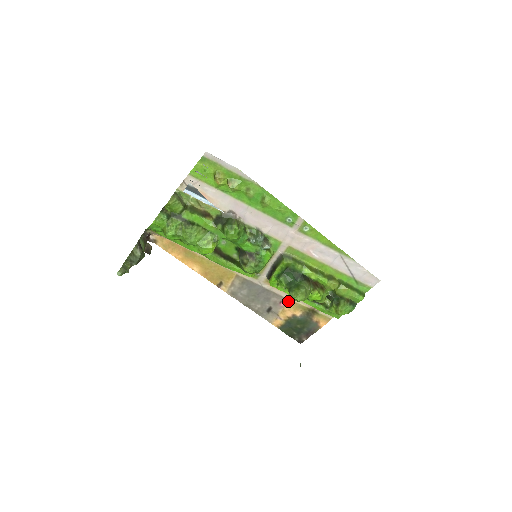
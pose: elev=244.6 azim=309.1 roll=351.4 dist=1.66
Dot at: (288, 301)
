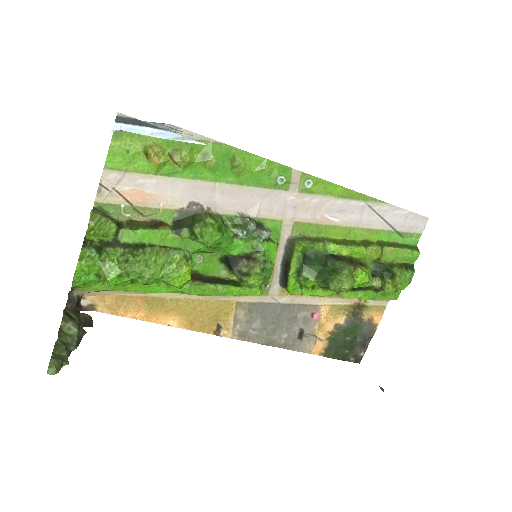
Dot at: (322, 308)
